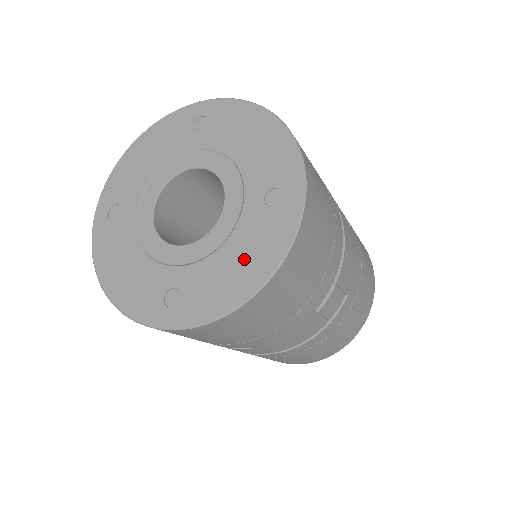
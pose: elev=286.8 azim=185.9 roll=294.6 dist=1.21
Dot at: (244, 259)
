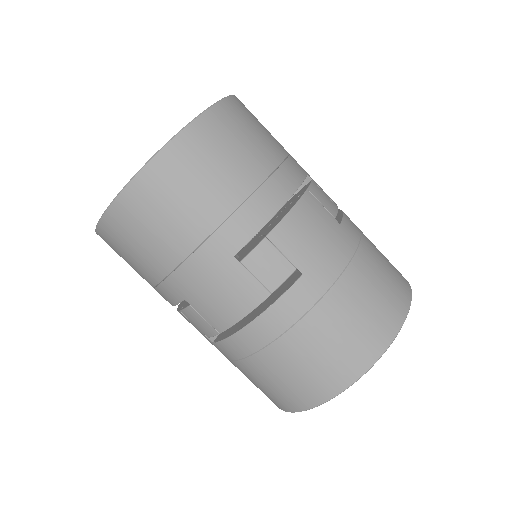
Dot at: occluded
